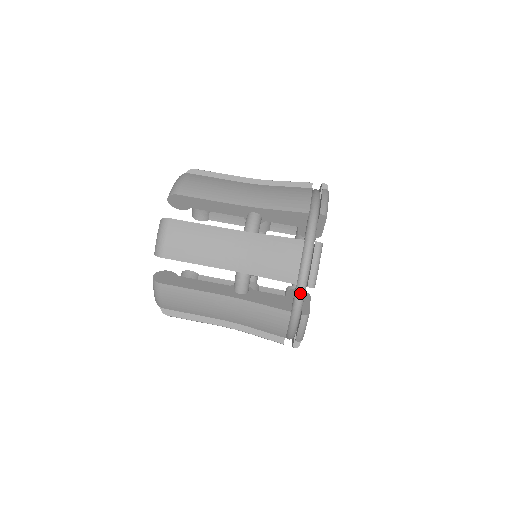
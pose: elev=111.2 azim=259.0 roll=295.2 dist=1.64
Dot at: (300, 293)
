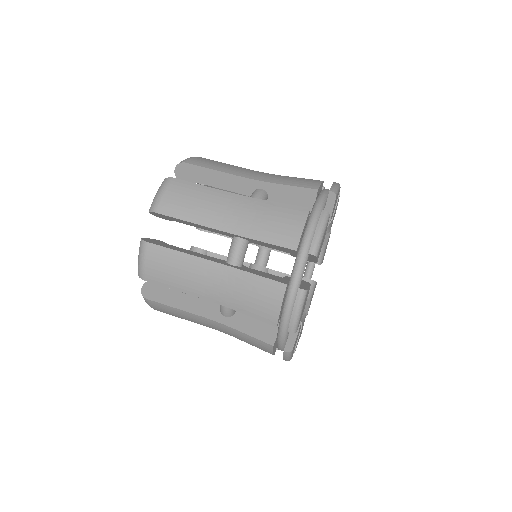
Dot at: (299, 265)
